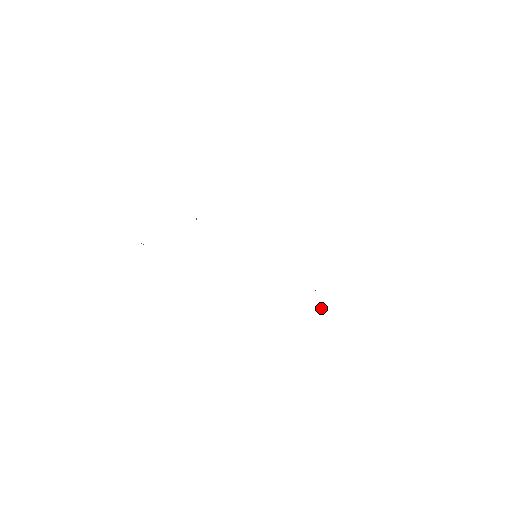
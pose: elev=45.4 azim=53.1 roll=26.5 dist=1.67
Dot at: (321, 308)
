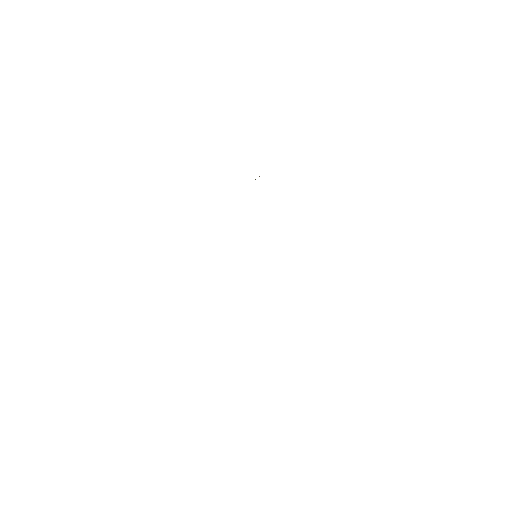
Dot at: occluded
